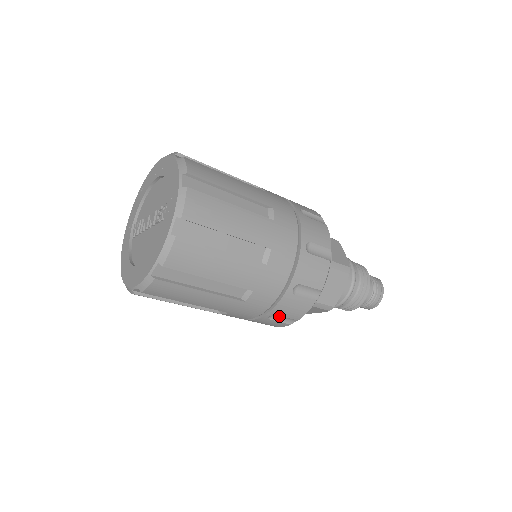
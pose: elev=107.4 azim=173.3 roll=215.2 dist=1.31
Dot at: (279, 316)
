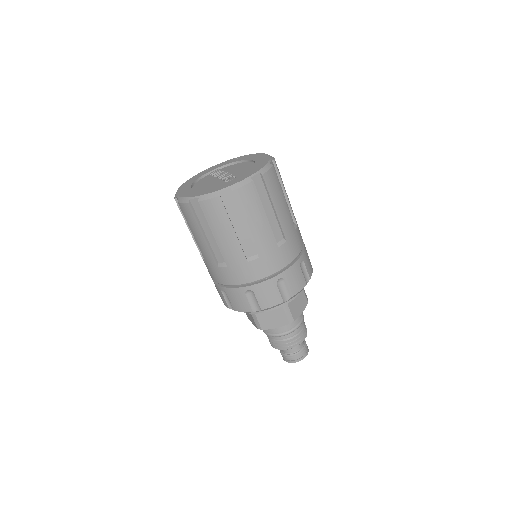
Dot at: (228, 296)
